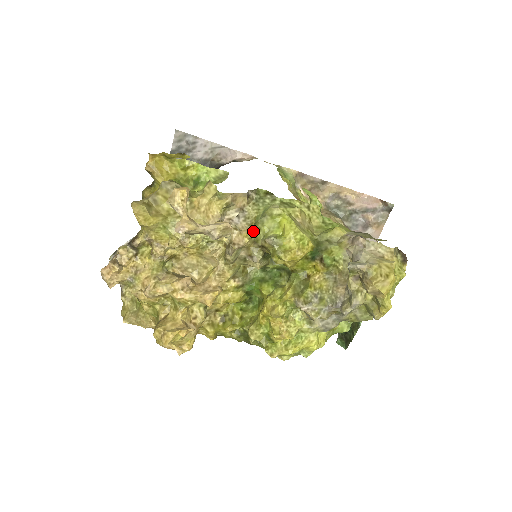
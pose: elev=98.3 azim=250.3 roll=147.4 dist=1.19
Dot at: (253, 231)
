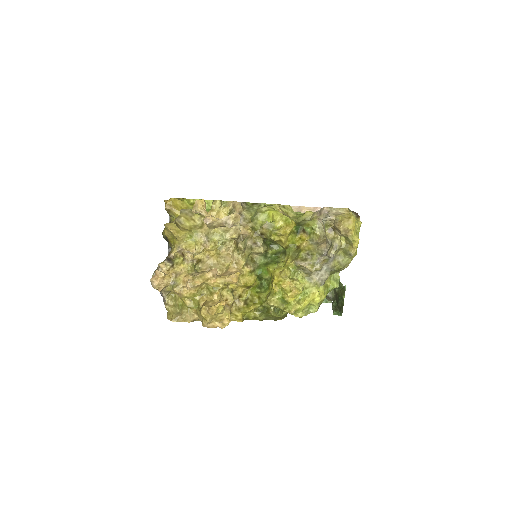
Dot at: (252, 226)
